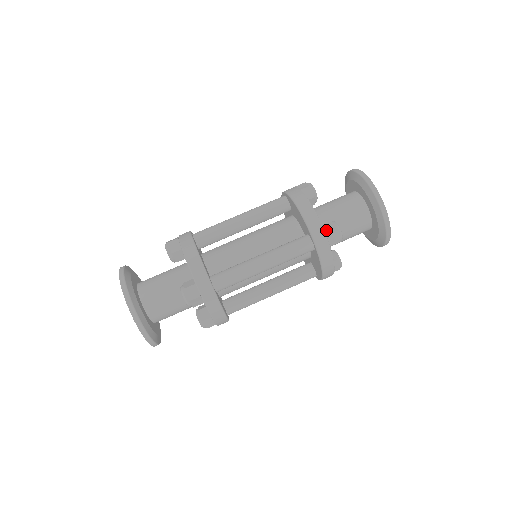
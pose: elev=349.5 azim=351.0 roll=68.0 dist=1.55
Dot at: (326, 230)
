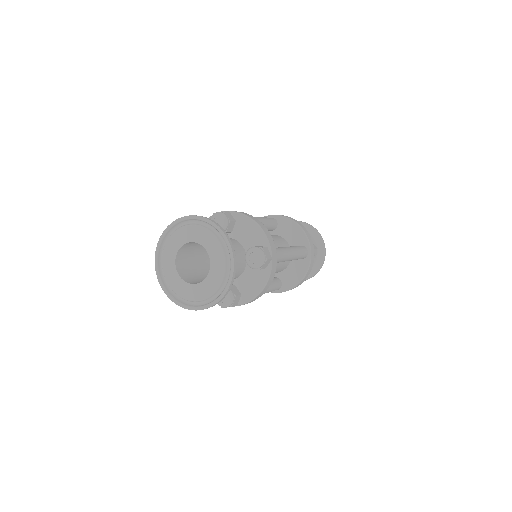
Dot at: occluded
